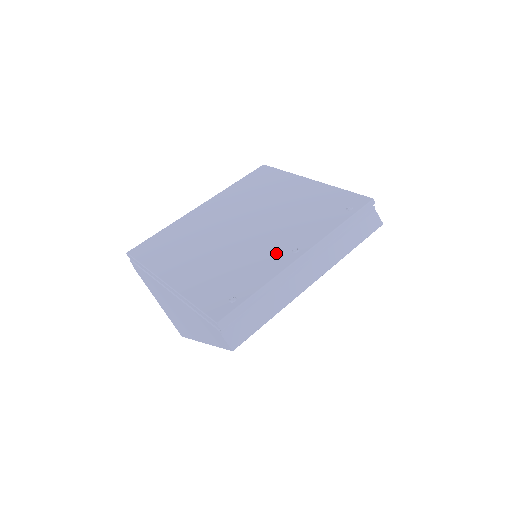
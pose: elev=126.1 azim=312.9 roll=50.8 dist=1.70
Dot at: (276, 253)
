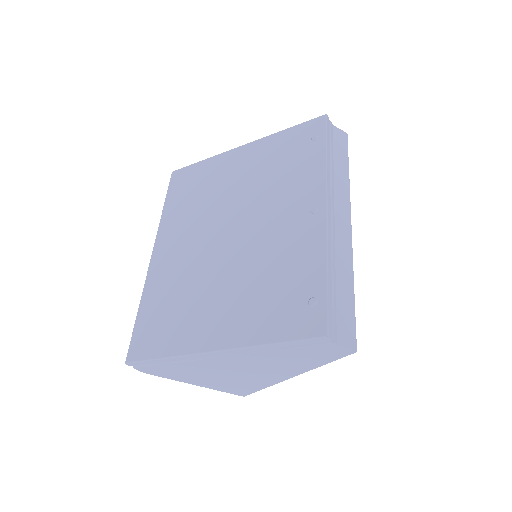
Dot at: (297, 227)
